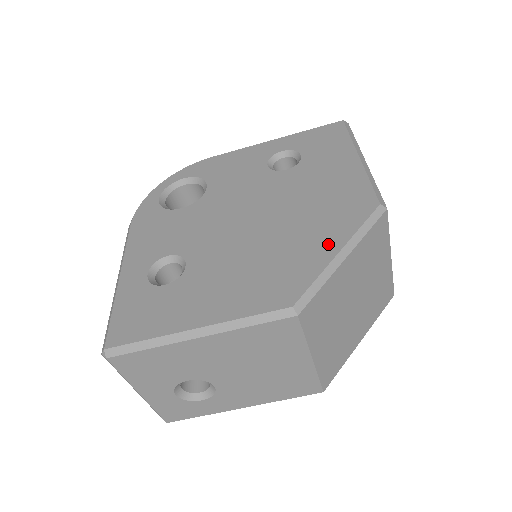
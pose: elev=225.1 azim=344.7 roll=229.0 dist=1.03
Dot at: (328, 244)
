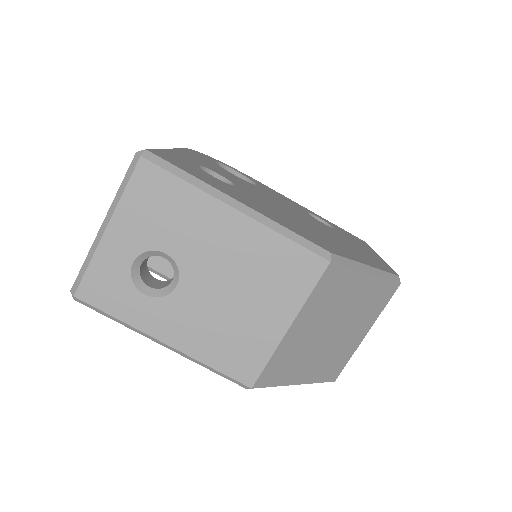
Dot at: (359, 258)
